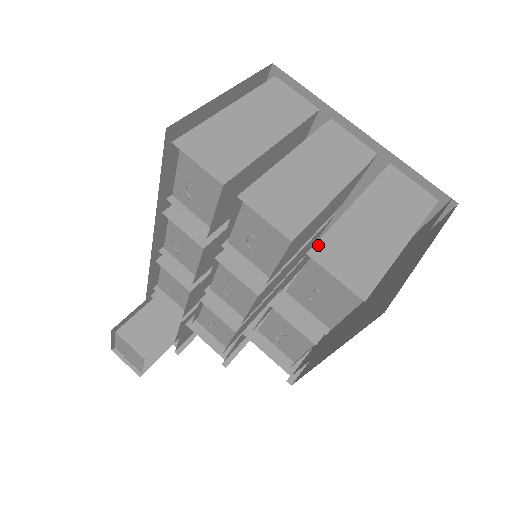
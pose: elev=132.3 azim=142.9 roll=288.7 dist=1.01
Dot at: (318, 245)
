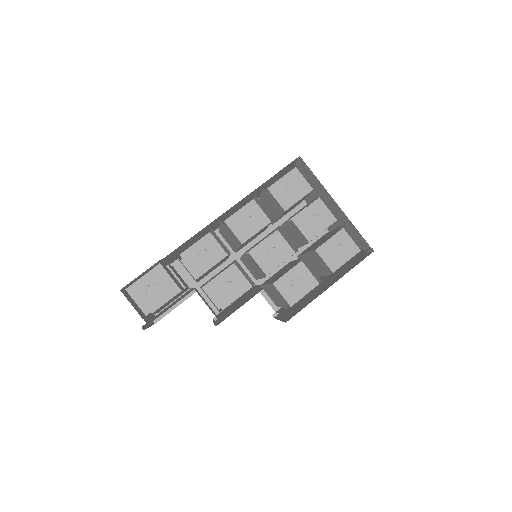
Dot at: (344, 226)
